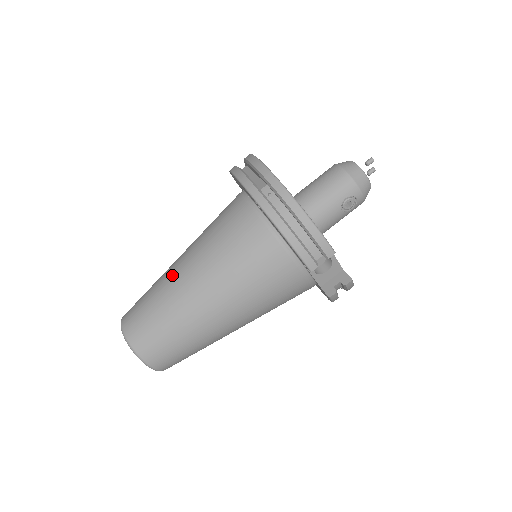
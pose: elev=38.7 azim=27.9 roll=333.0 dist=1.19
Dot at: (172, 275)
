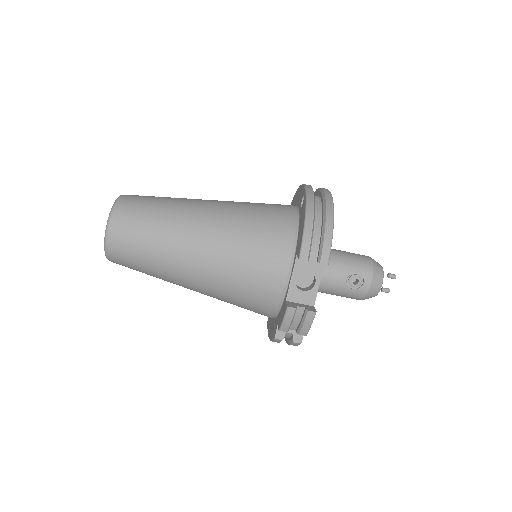
Dot at: (195, 199)
